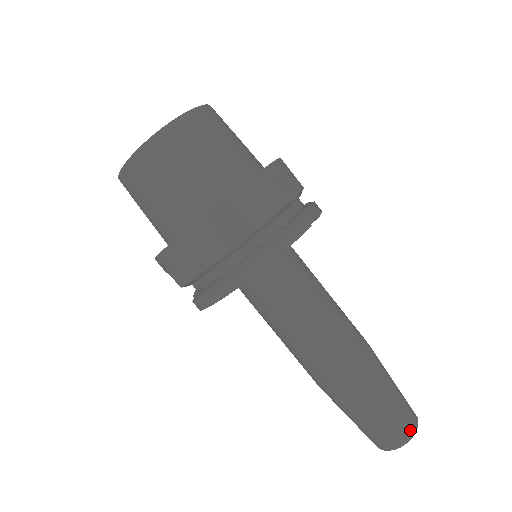
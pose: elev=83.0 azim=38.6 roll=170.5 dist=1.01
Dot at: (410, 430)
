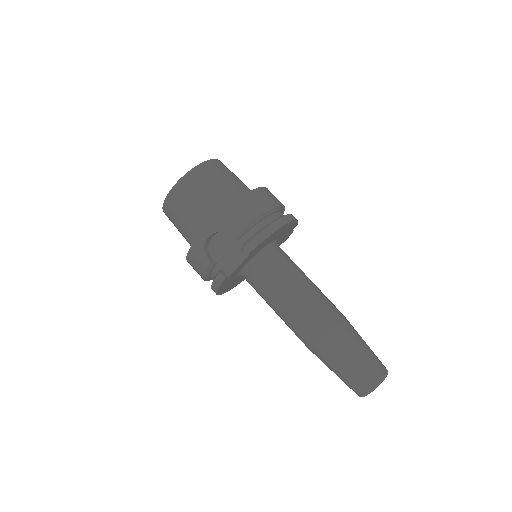
Dot at: (384, 366)
